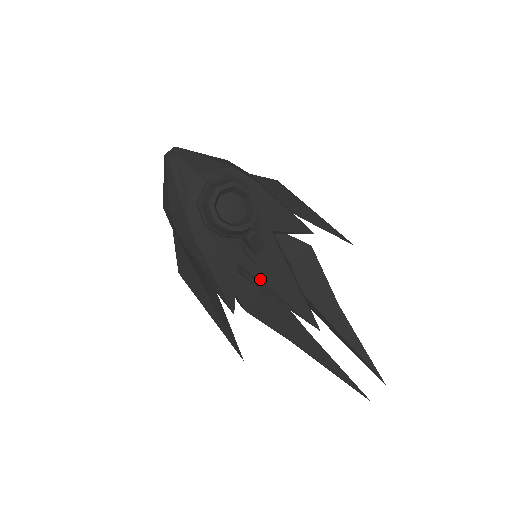
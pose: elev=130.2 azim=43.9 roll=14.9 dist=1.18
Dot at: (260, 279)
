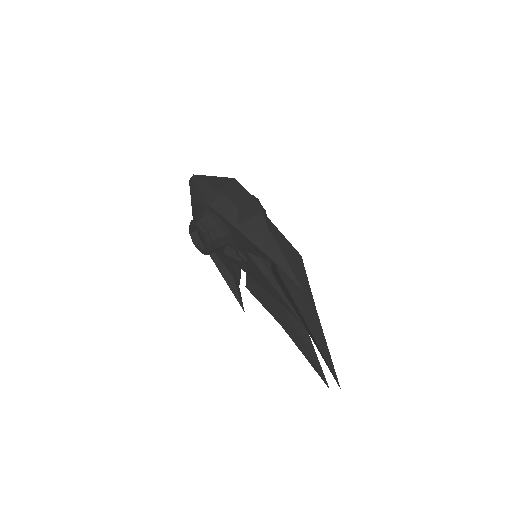
Dot at: (249, 275)
